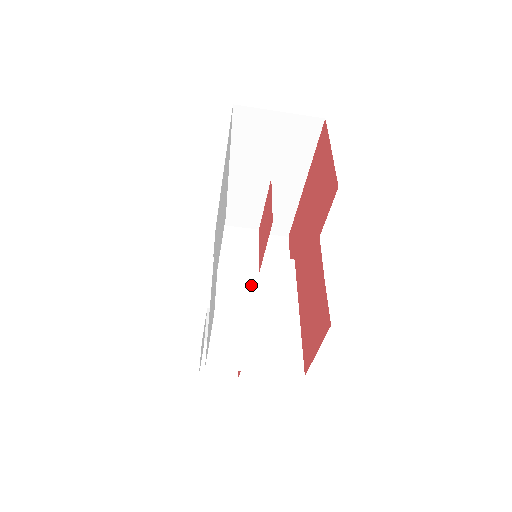
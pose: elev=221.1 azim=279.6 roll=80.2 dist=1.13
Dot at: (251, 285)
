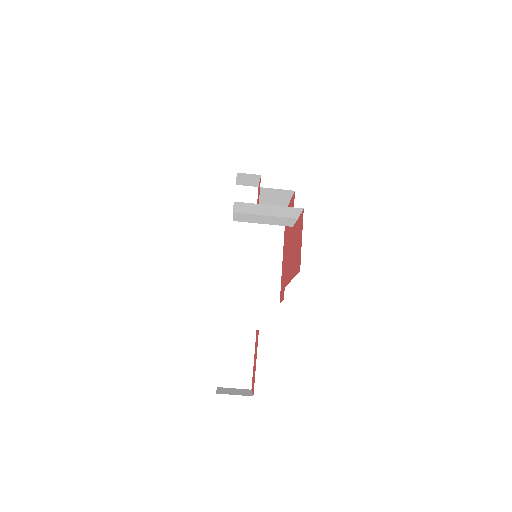
Dot at: occluded
